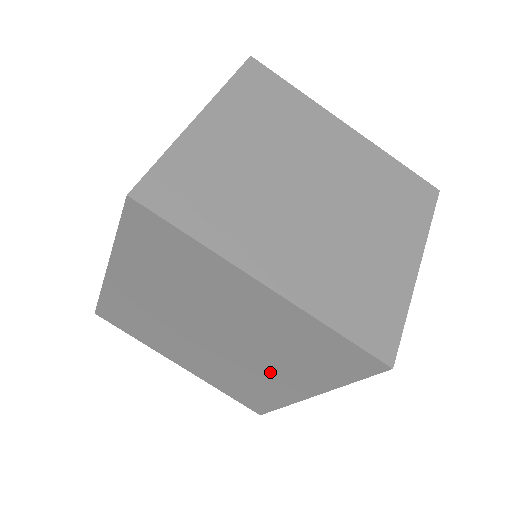
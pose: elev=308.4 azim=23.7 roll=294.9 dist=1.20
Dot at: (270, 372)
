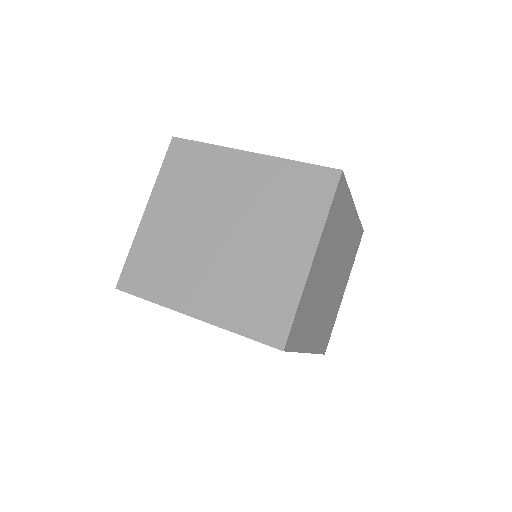
Dot at: occluded
